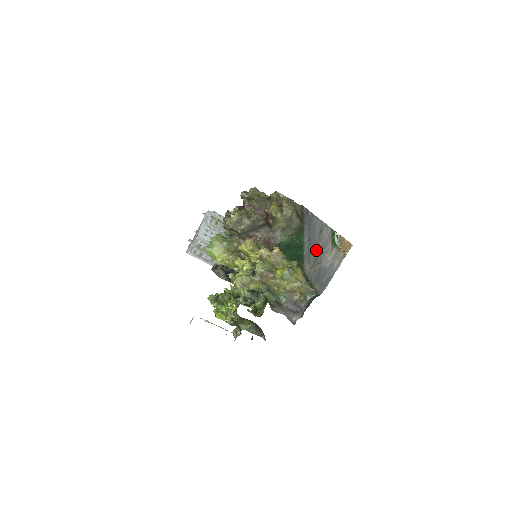
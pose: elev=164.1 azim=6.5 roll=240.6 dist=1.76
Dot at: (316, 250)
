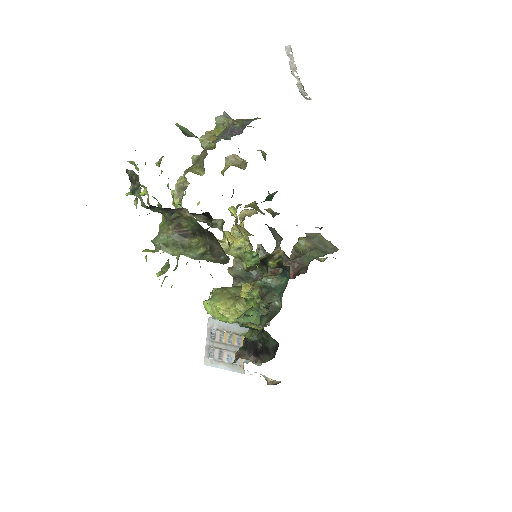
Dot at: occluded
